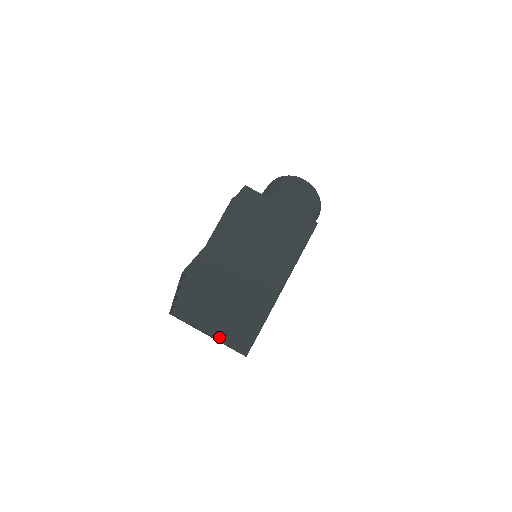
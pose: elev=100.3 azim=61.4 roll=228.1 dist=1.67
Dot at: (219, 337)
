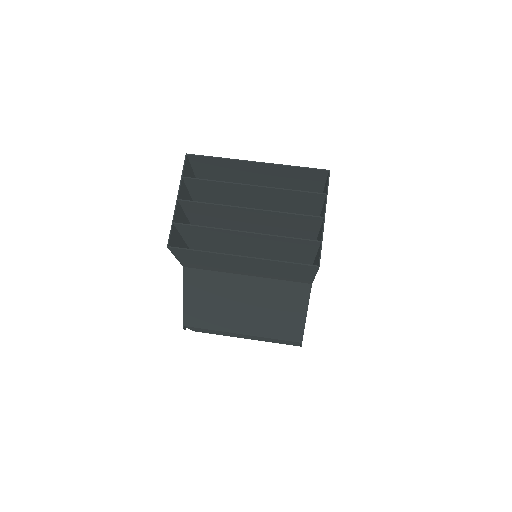
Dot at: (262, 260)
